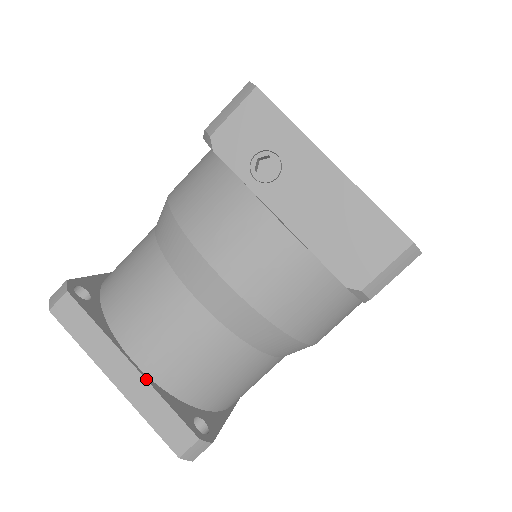
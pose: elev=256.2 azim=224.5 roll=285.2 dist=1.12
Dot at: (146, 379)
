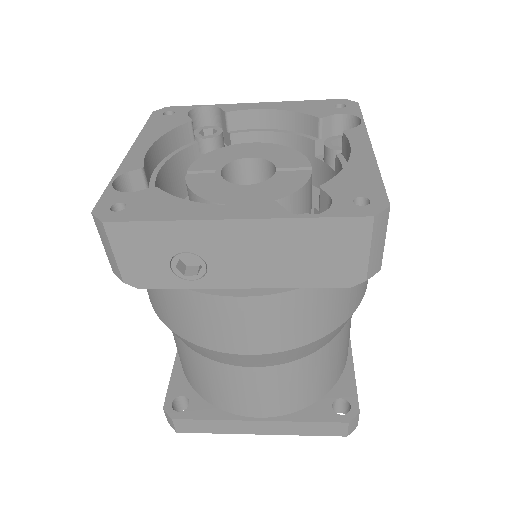
Dot at: (277, 421)
